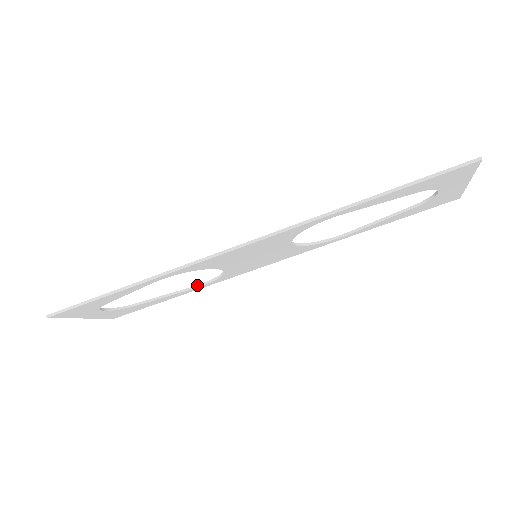
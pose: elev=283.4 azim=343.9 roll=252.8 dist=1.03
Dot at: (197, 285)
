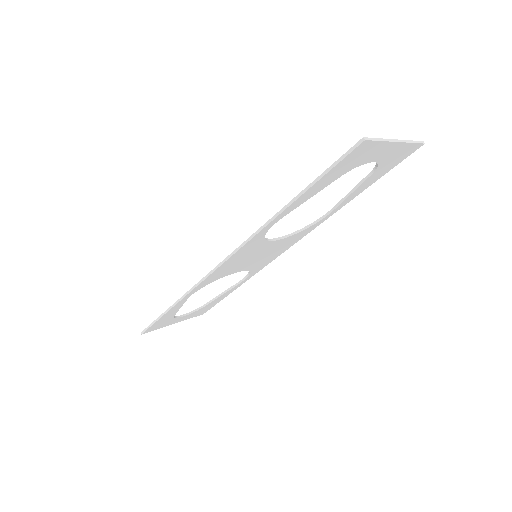
Dot at: (241, 280)
